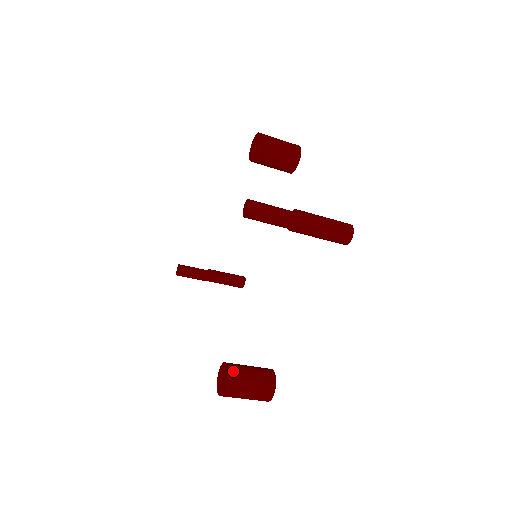
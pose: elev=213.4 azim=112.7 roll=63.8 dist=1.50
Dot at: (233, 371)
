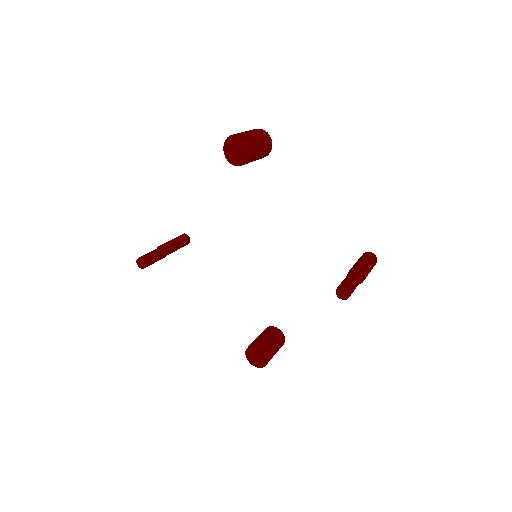
Dot at: (268, 351)
